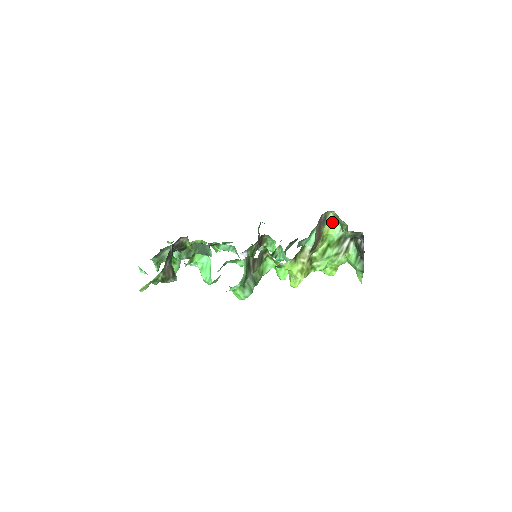
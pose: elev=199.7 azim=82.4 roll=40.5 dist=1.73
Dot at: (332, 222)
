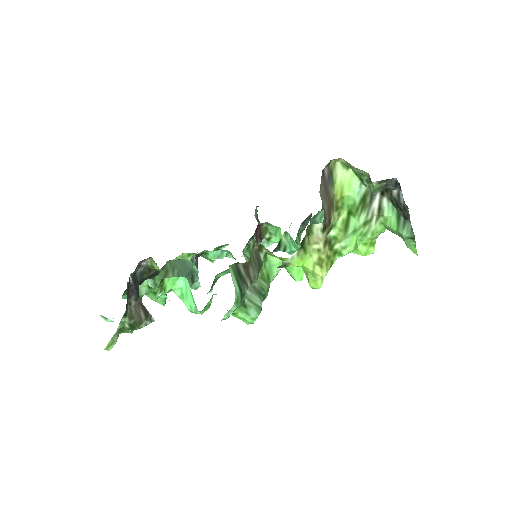
Dot at: (344, 176)
